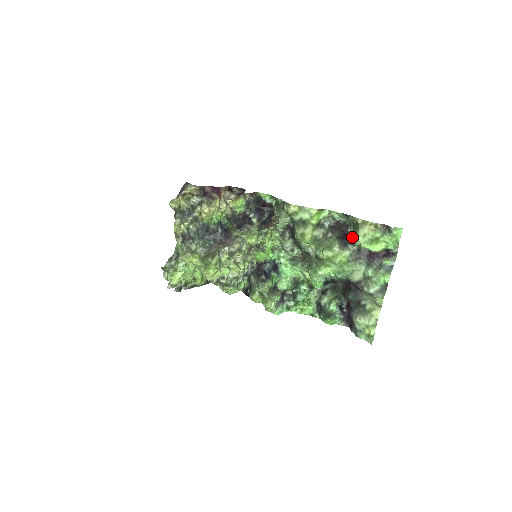
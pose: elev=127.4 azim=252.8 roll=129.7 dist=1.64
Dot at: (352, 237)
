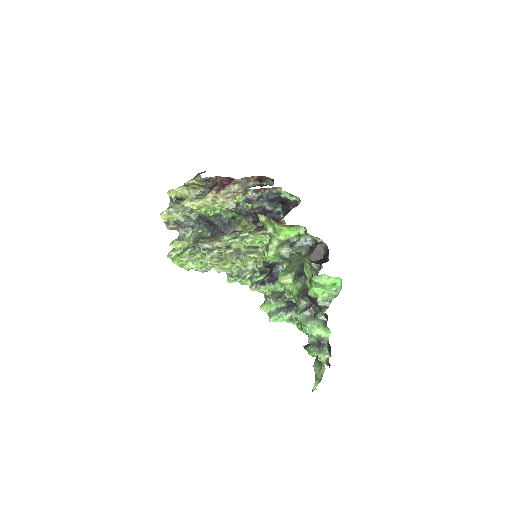
Dot at: occluded
